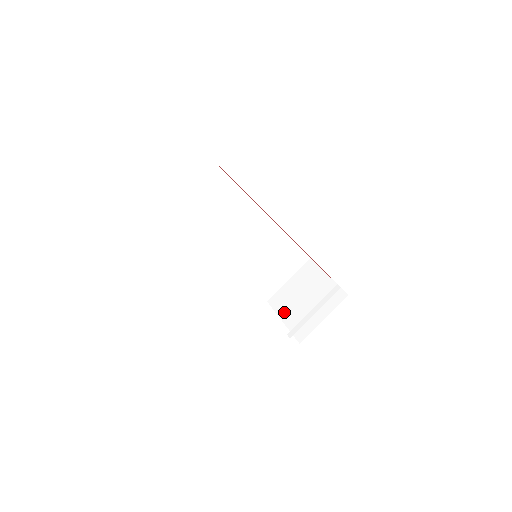
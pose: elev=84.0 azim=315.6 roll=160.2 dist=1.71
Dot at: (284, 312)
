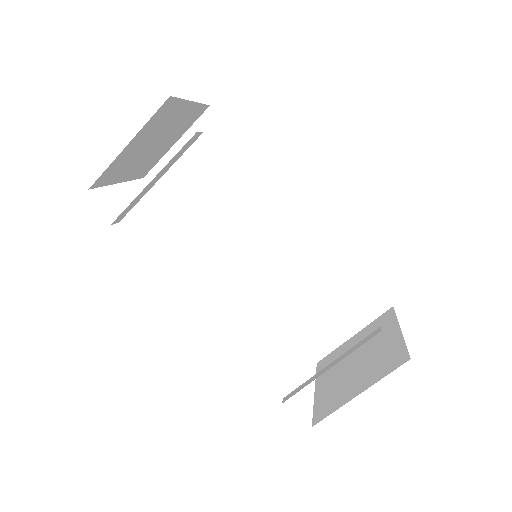
Dot at: (323, 378)
